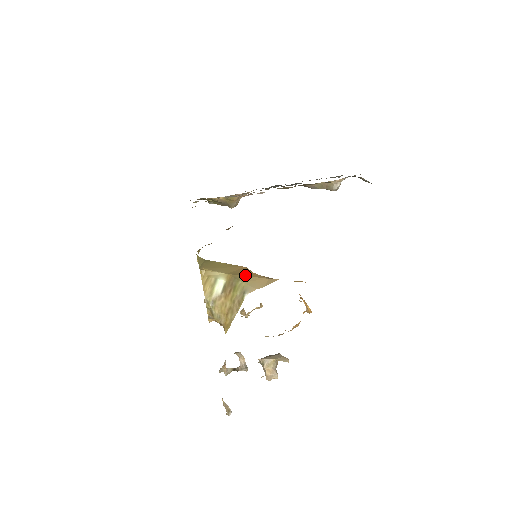
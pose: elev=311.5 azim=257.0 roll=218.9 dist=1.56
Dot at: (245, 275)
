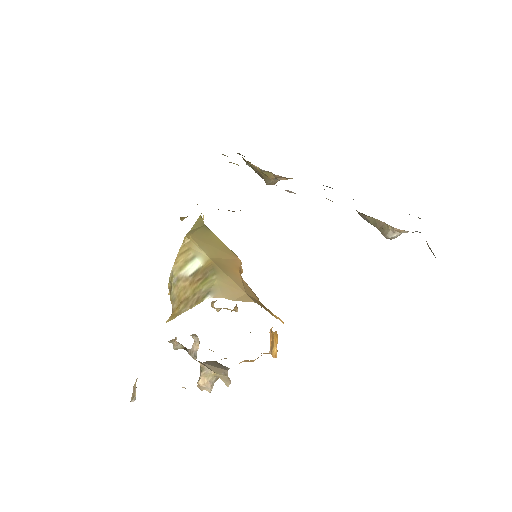
Dot at: (226, 272)
